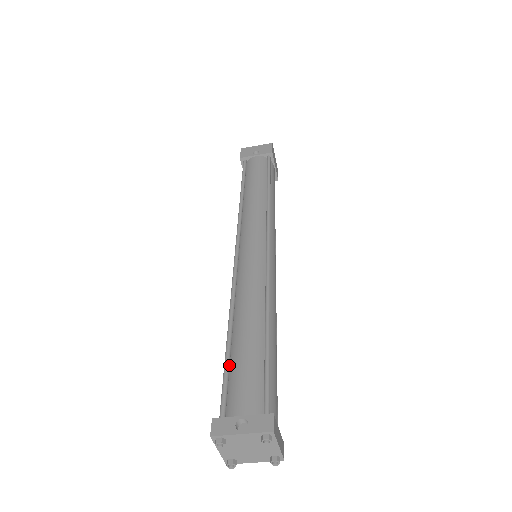
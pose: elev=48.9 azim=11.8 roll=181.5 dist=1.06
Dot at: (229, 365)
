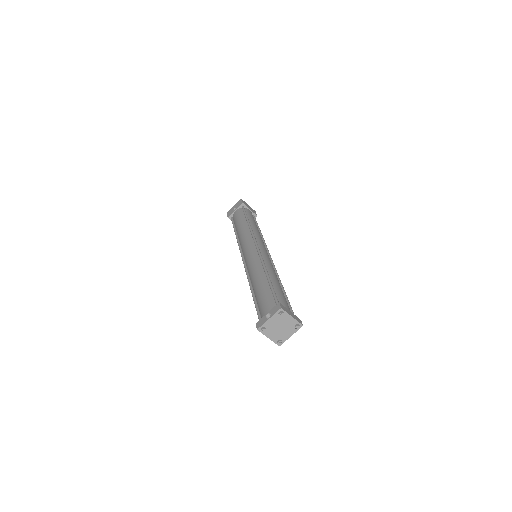
Dot at: (257, 303)
